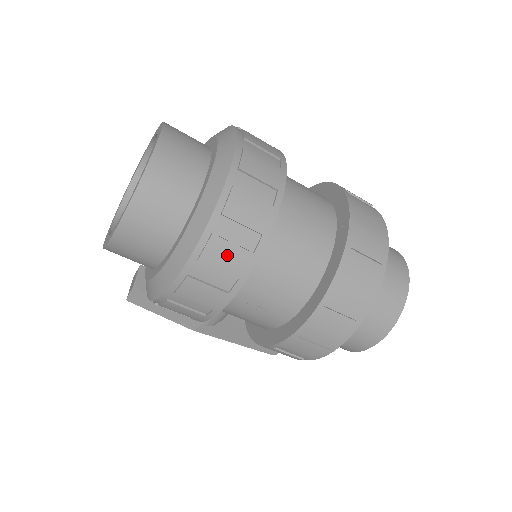
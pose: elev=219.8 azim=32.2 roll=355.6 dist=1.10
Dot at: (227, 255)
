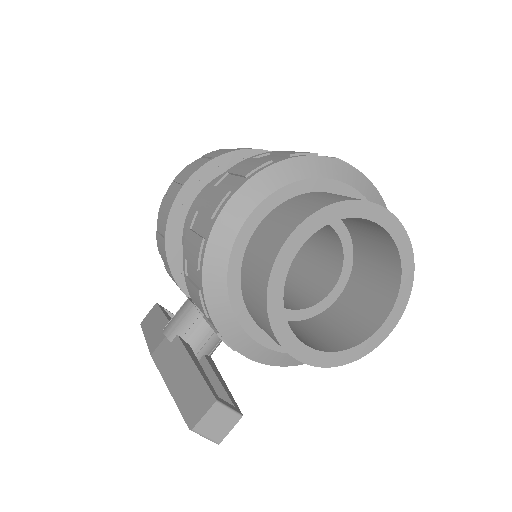
Dot at: (220, 152)
